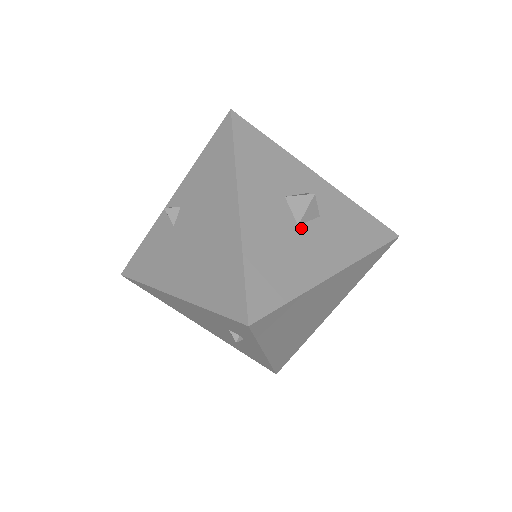
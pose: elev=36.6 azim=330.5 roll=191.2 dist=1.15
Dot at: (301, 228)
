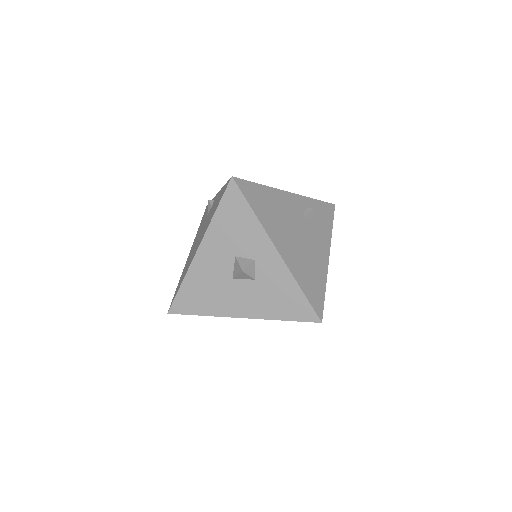
Dot at: (234, 281)
